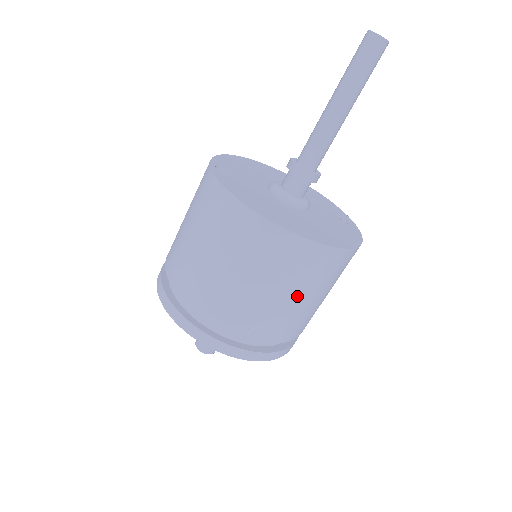
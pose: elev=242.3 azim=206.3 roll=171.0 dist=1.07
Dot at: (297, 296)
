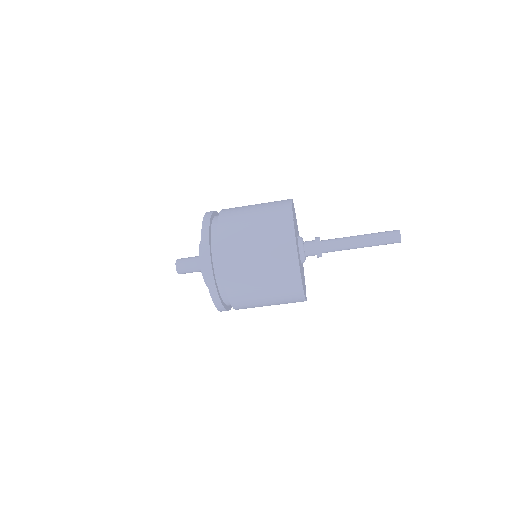
Dot at: (269, 302)
